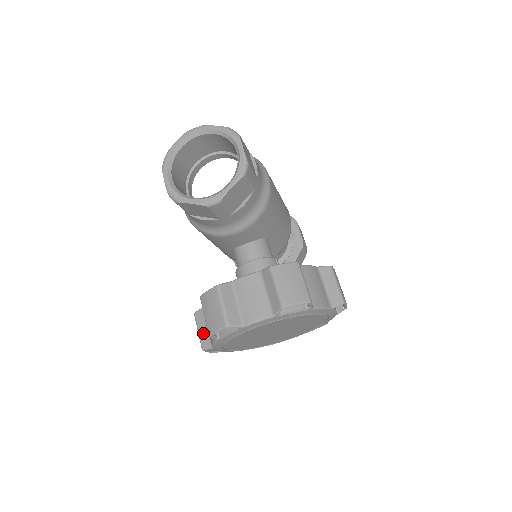
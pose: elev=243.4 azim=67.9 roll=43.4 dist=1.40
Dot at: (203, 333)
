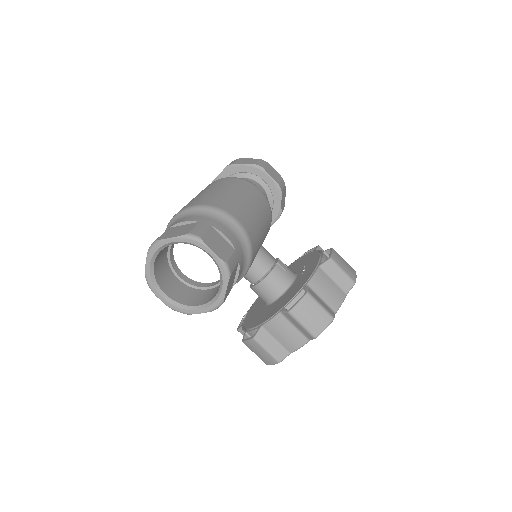
Dot at: occluded
